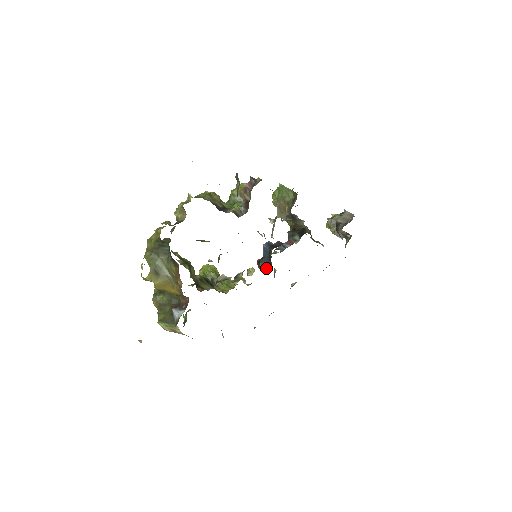
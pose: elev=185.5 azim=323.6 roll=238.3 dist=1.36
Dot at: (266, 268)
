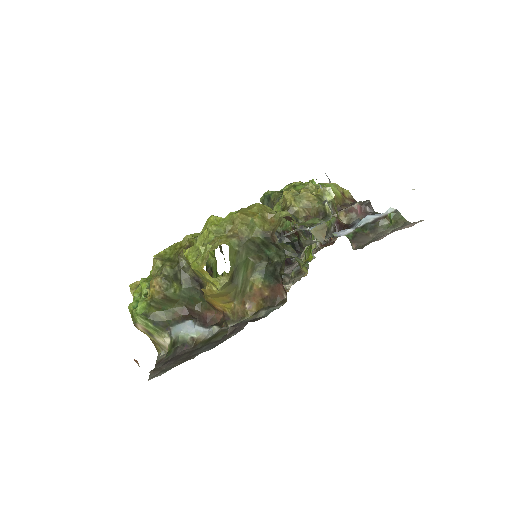
Dot at: occluded
